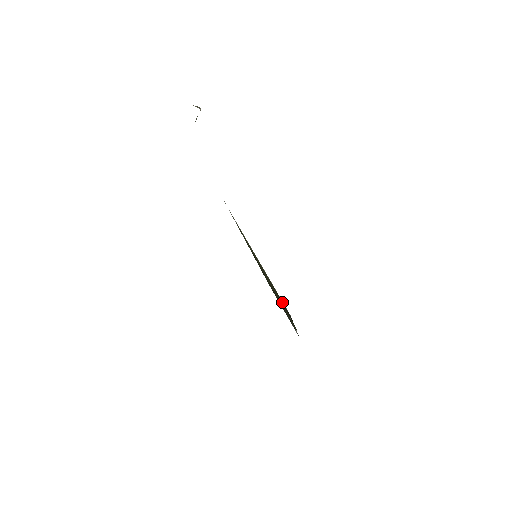
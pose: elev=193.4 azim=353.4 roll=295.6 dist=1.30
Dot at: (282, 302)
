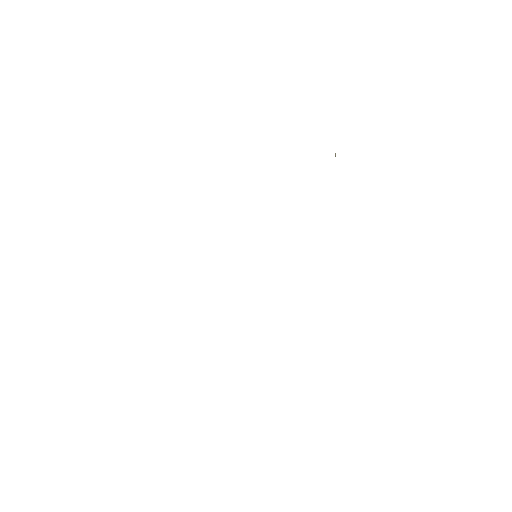
Dot at: occluded
